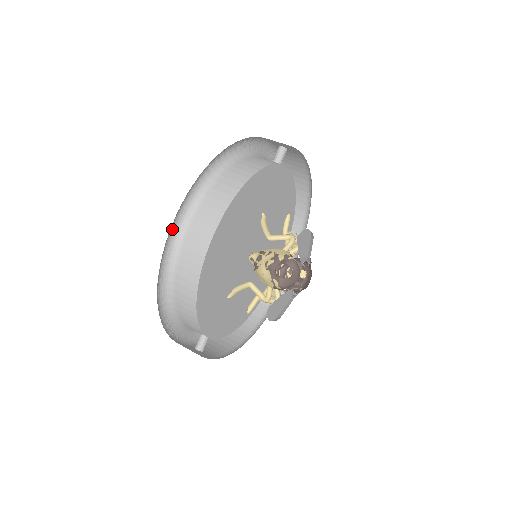
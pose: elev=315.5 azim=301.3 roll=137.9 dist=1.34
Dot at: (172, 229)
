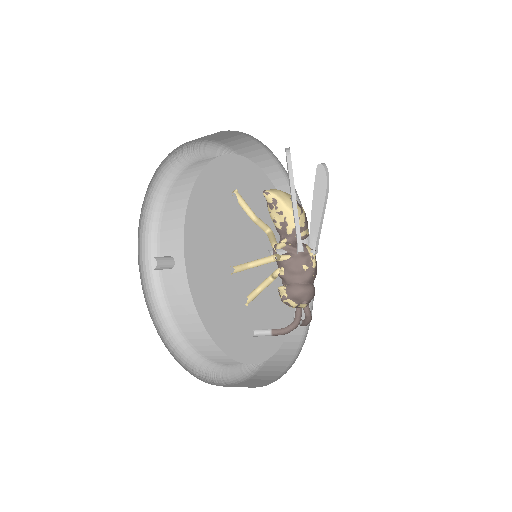
Dot at: (207, 153)
